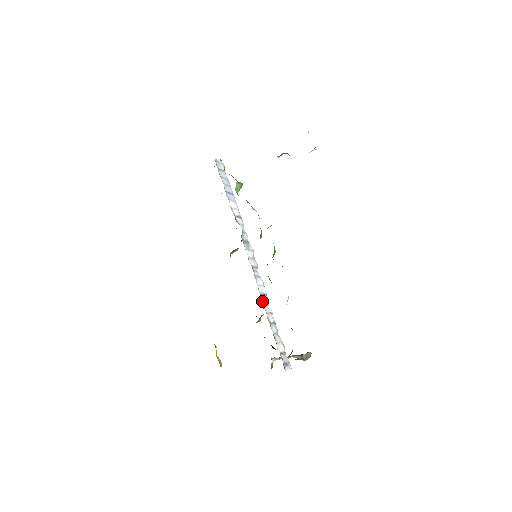
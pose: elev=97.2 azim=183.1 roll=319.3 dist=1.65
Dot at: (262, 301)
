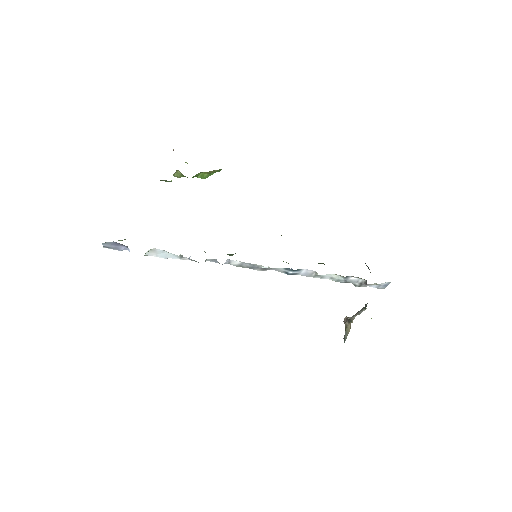
Dot at: occluded
